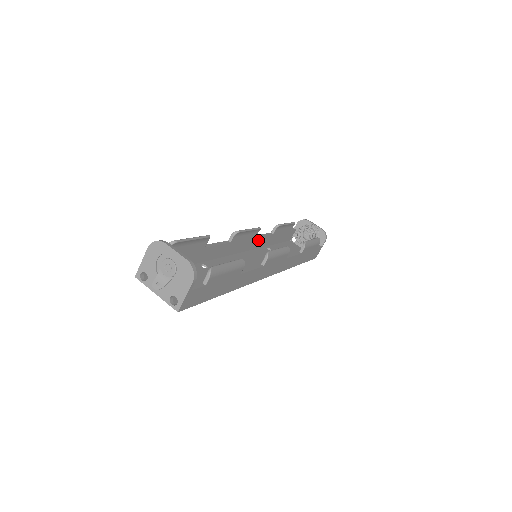
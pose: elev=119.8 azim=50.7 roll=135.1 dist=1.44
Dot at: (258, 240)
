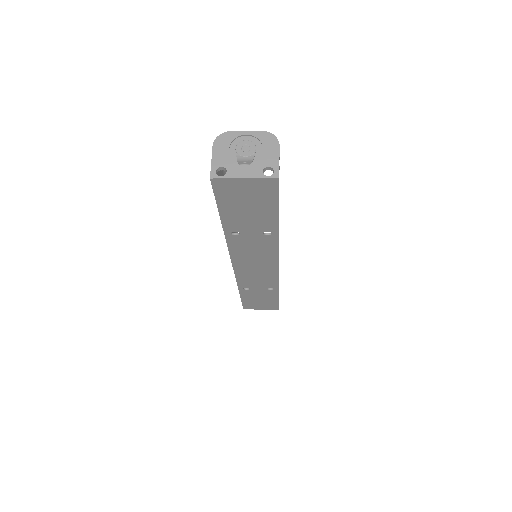
Dot at: occluded
